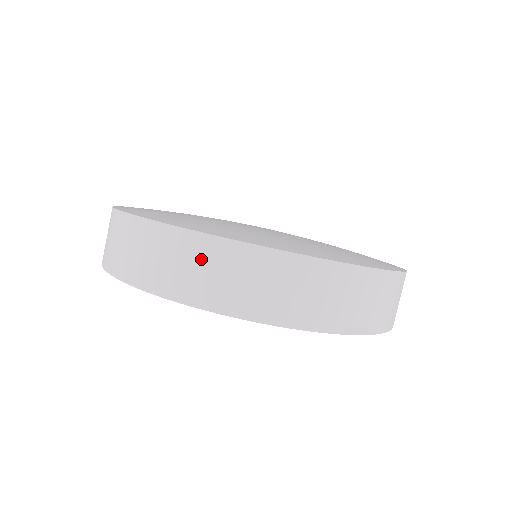
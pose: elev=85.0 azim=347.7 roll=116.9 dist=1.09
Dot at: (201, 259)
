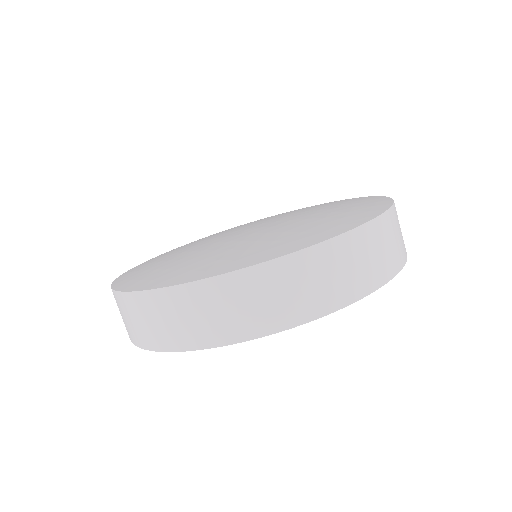
Dot at: (143, 313)
